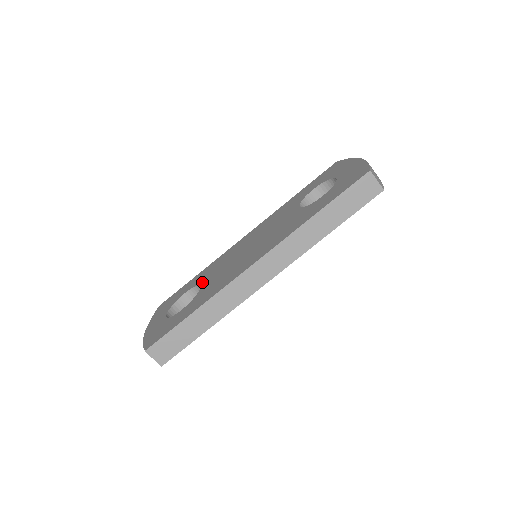
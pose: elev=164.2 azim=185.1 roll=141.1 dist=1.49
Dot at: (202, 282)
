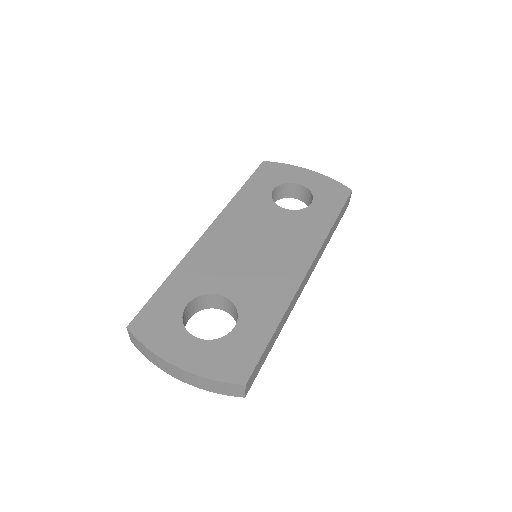
Dot at: (214, 289)
